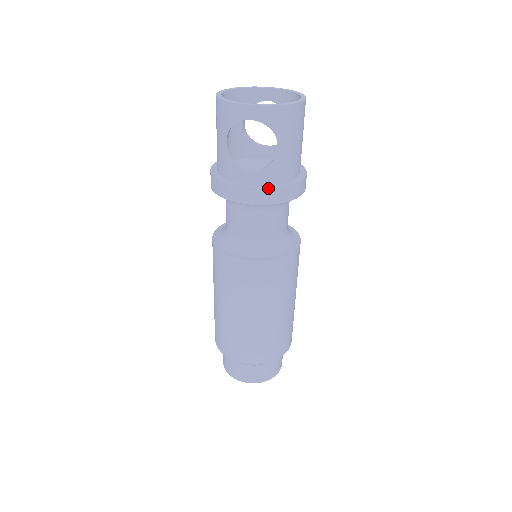
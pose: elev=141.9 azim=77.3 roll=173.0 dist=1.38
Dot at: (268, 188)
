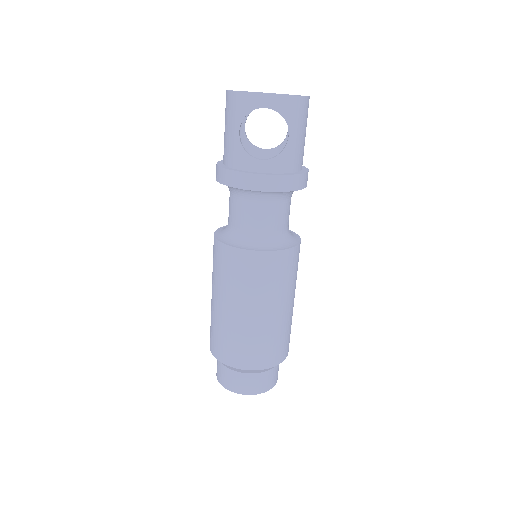
Dot at: (280, 175)
